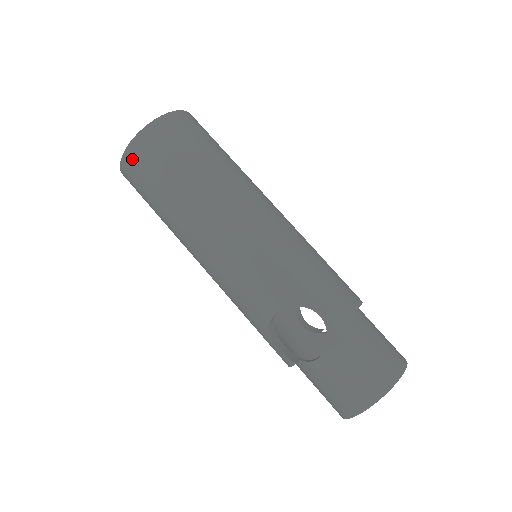
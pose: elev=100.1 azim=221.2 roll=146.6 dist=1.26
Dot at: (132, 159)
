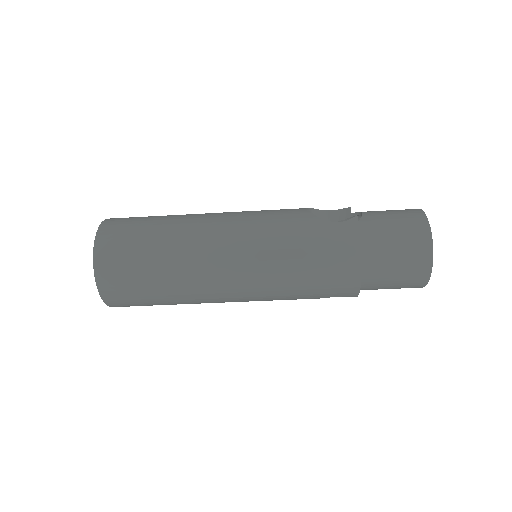
Dot at: occluded
